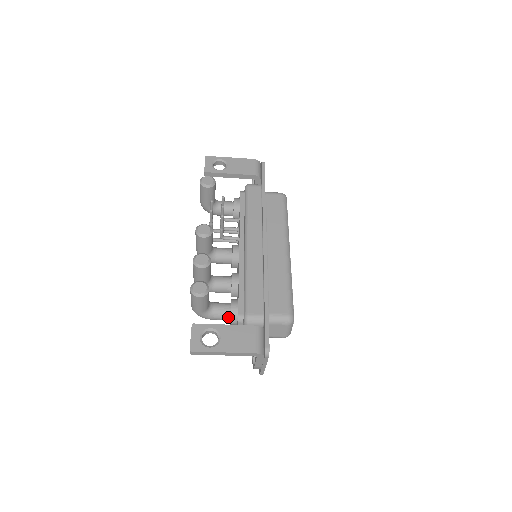
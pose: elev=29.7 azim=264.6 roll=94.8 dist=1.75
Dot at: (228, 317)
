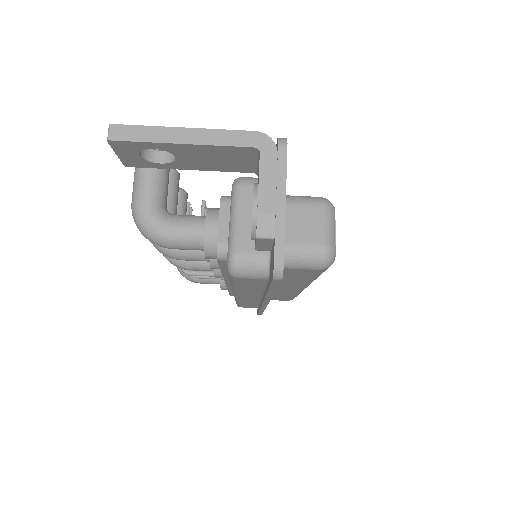
Dot at: (201, 223)
